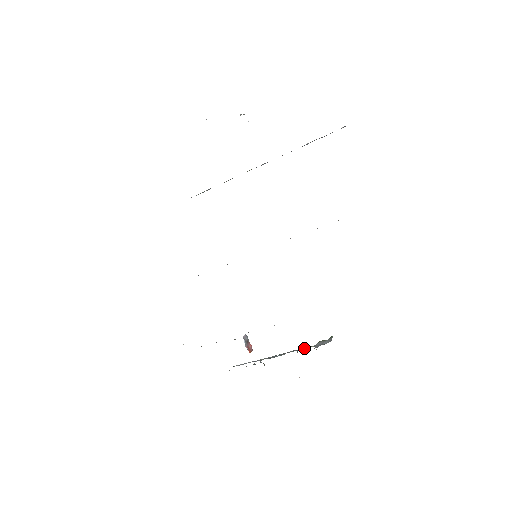
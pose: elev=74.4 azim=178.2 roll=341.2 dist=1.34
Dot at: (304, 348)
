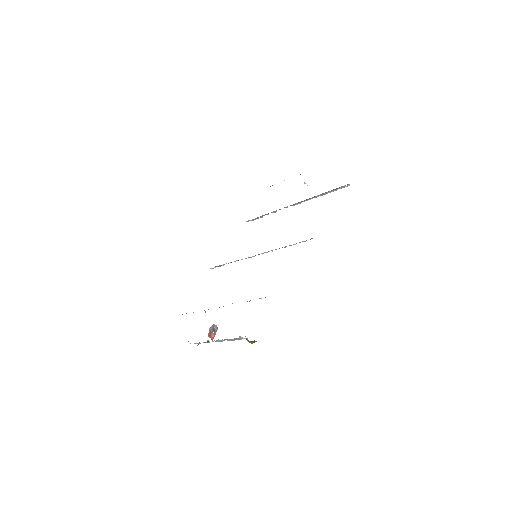
Dot at: (241, 339)
